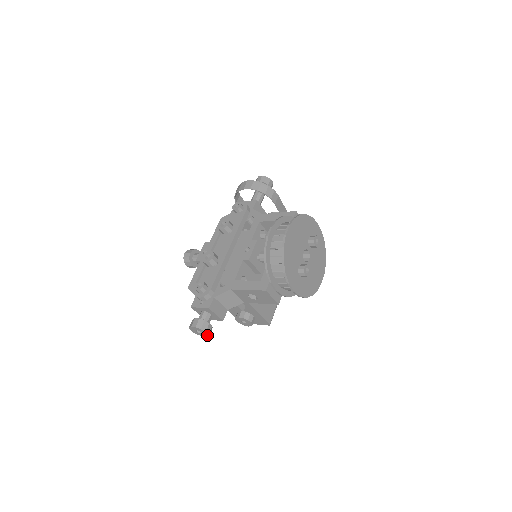
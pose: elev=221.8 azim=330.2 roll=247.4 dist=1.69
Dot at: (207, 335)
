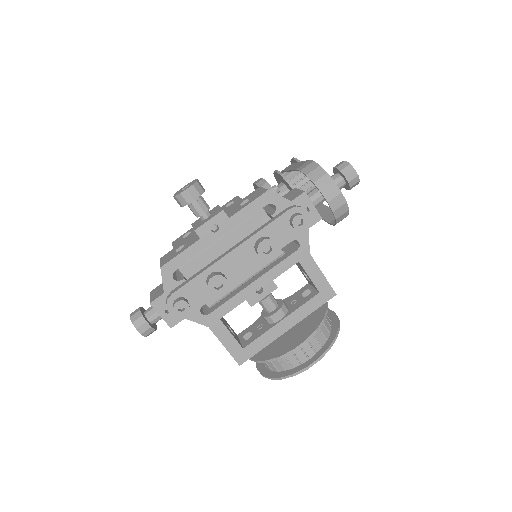
Dot at: occluded
